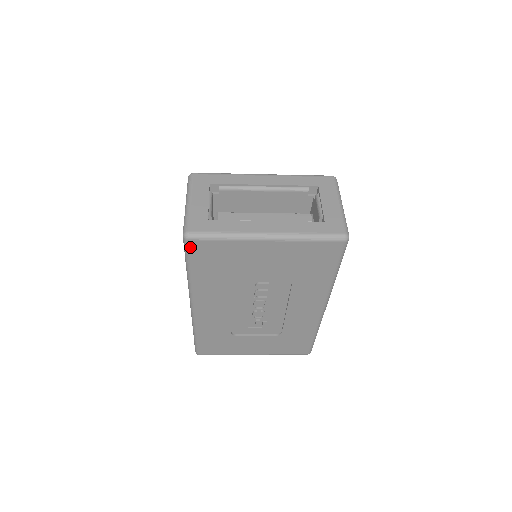
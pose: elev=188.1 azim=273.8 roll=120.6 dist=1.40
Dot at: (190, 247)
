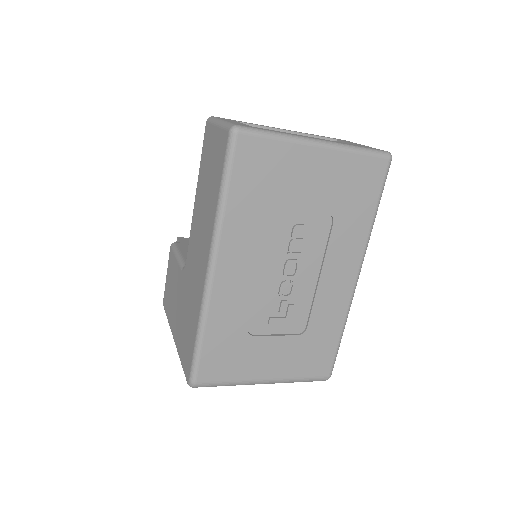
Dot at: (236, 146)
